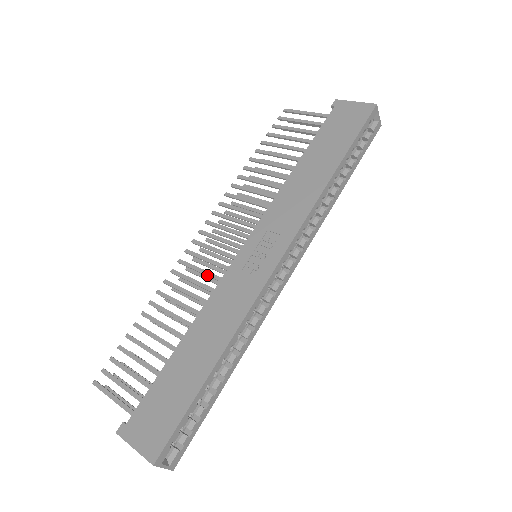
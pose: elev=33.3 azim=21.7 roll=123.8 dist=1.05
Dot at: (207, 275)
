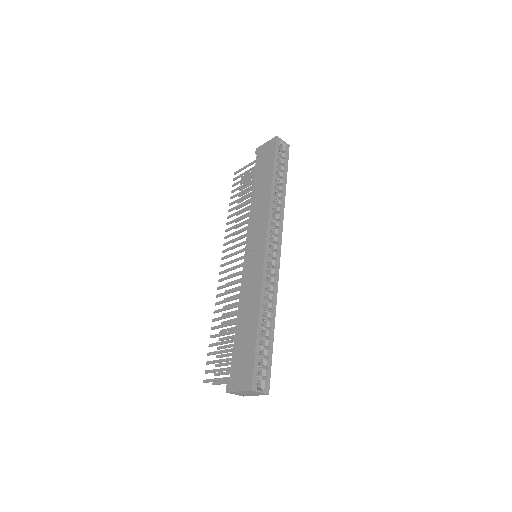
Dot at: (235, 283)
